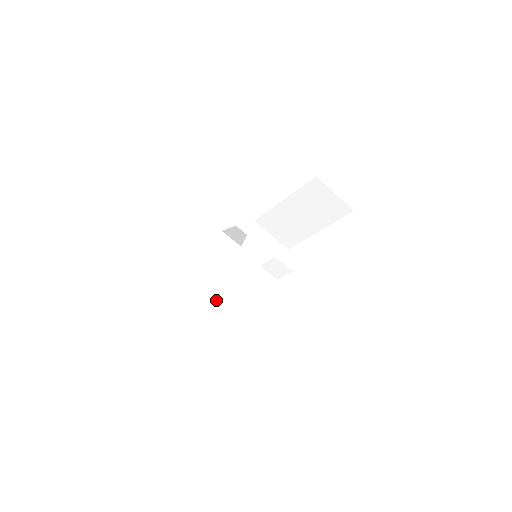
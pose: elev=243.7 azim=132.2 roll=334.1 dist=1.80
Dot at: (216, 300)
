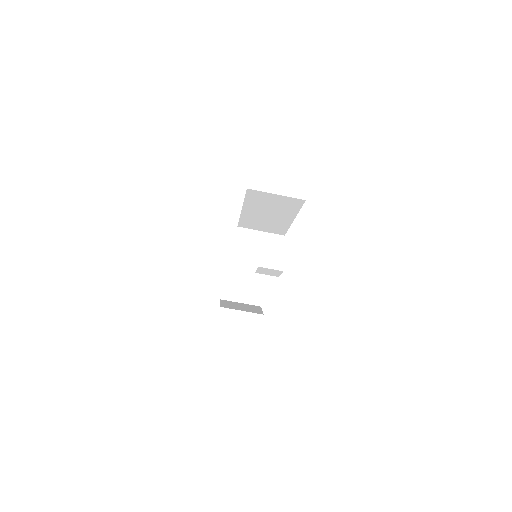
Dot at: (257, 288)
